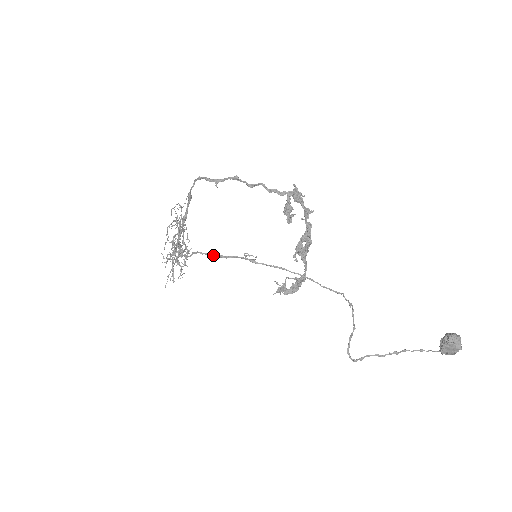
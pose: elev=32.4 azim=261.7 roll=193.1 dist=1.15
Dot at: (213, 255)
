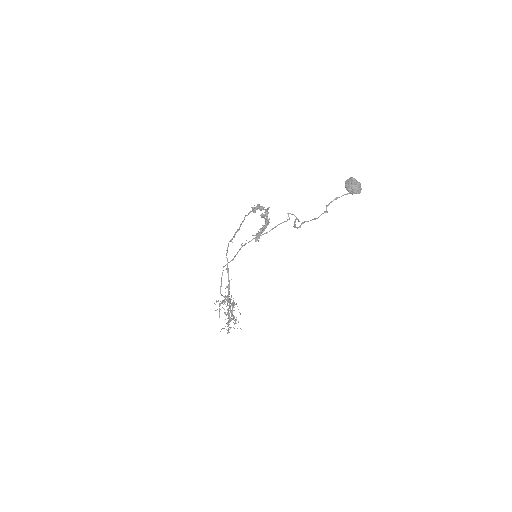
Dot at: (229, 262)
